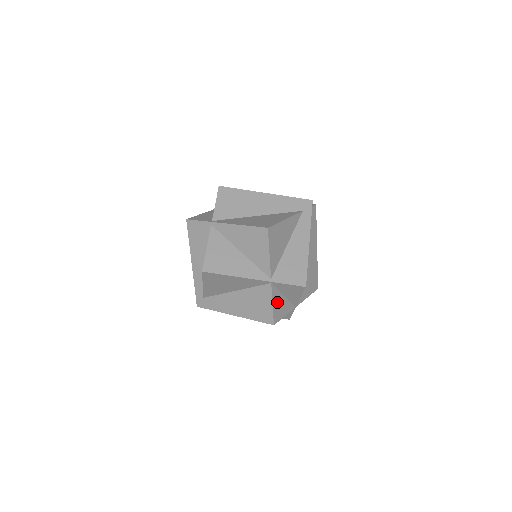
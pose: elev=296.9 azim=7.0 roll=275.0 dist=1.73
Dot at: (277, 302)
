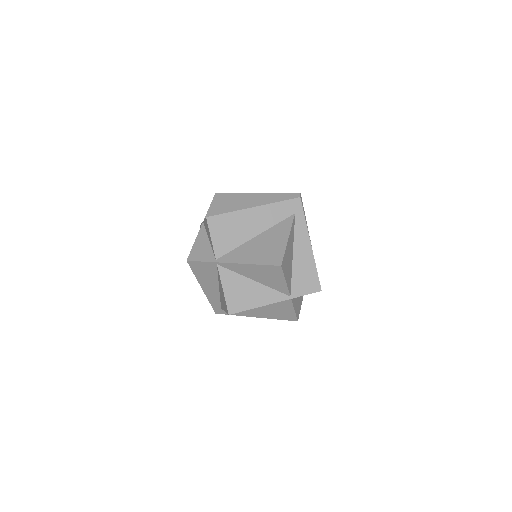
Dot at: (296, 304)
